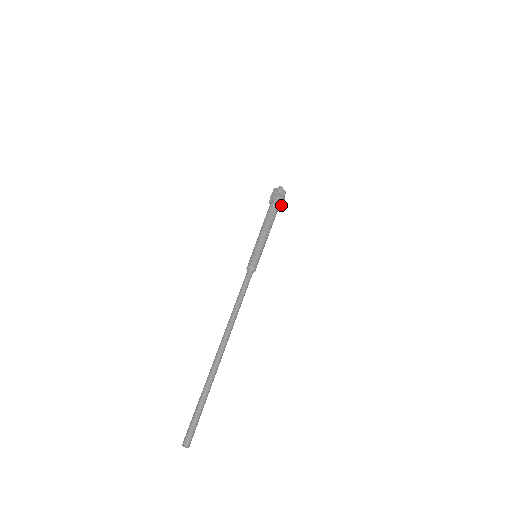
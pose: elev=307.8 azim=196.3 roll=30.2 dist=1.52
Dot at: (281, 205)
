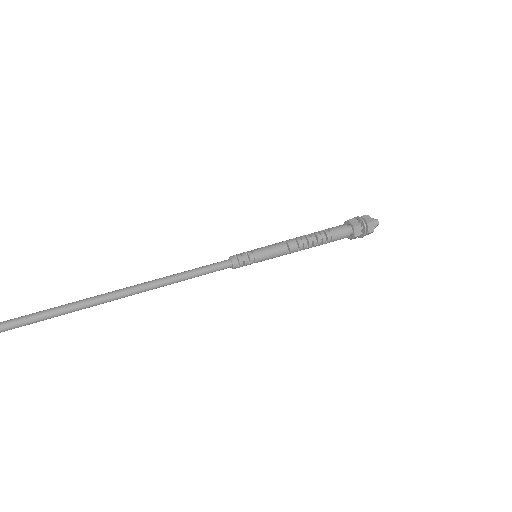
Dot at: (354, 233)
